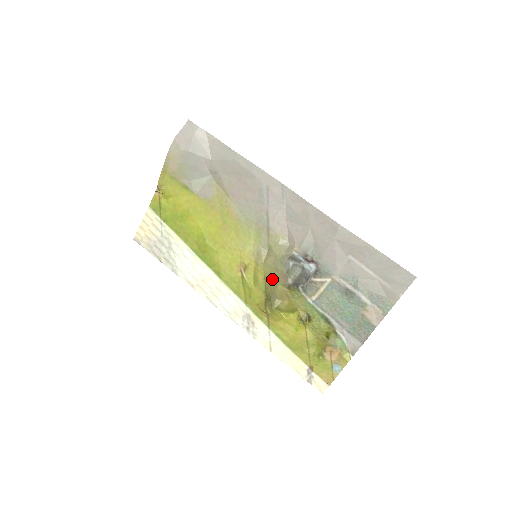
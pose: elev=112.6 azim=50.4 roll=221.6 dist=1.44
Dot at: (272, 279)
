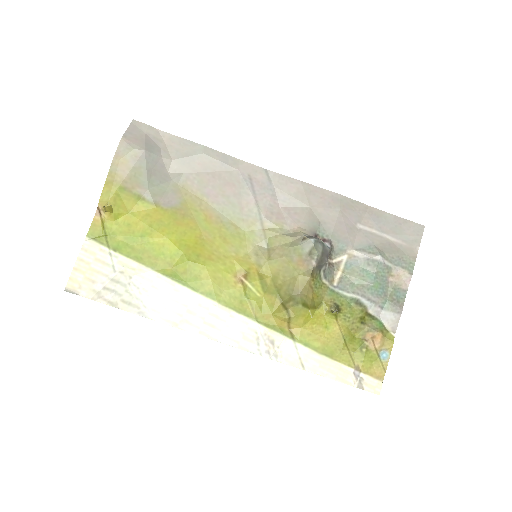
Dot at: (286, 274)
